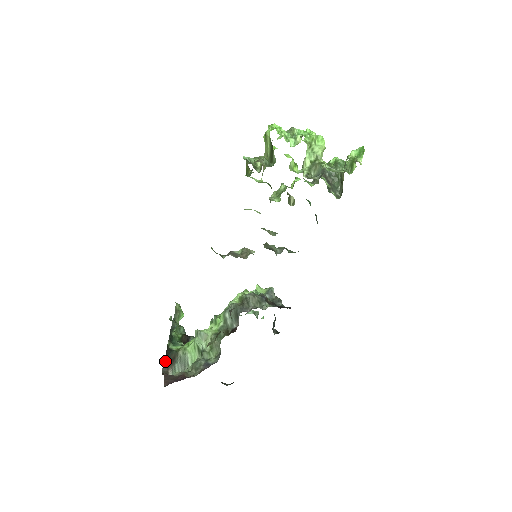
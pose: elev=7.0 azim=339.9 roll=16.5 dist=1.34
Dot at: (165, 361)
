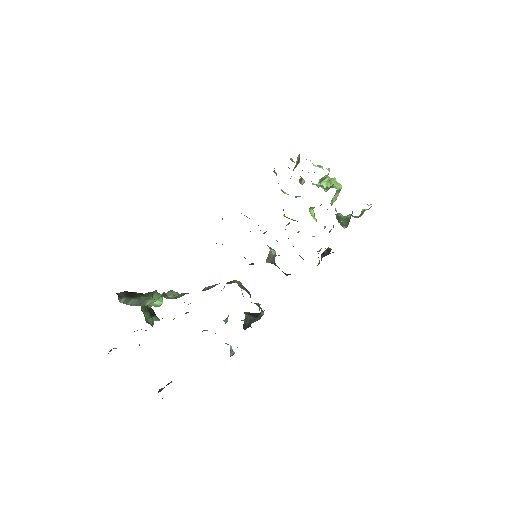
Dot at: (125, 292)
